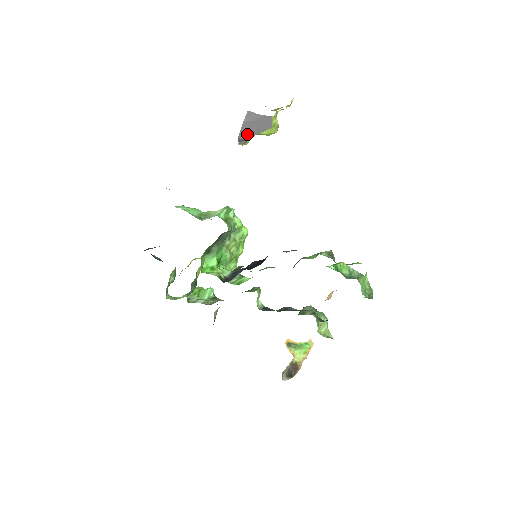
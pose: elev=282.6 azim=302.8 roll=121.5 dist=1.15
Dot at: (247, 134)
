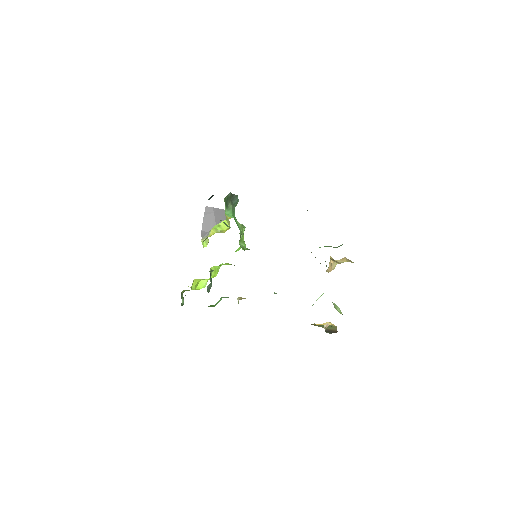
Dot at: (208, 226)
